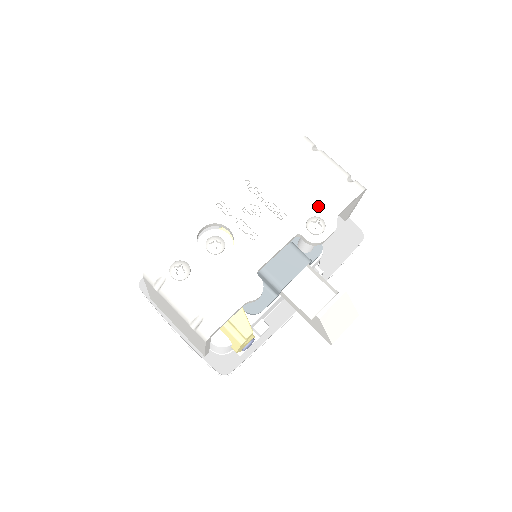
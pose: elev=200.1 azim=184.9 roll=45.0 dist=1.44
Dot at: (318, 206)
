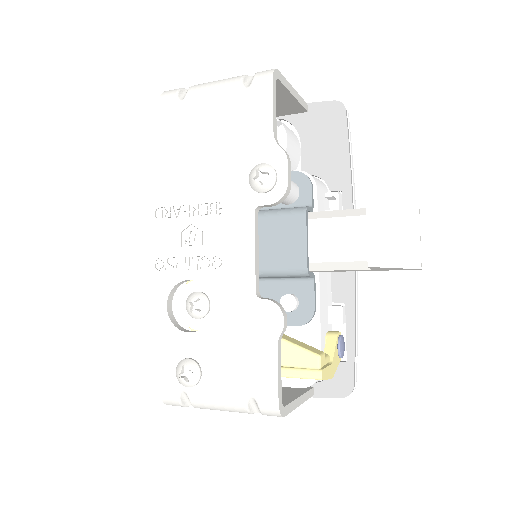
Dot at: (244, 153)
